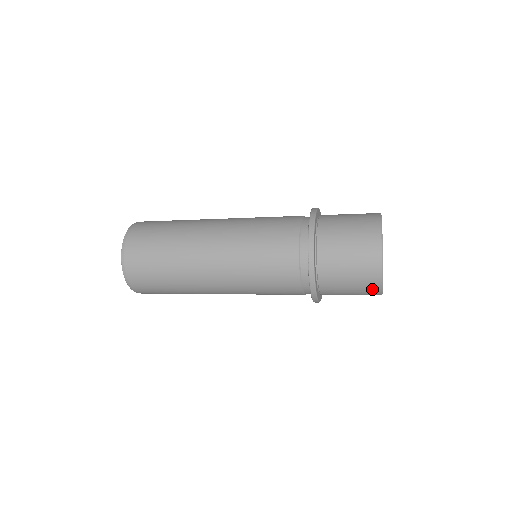
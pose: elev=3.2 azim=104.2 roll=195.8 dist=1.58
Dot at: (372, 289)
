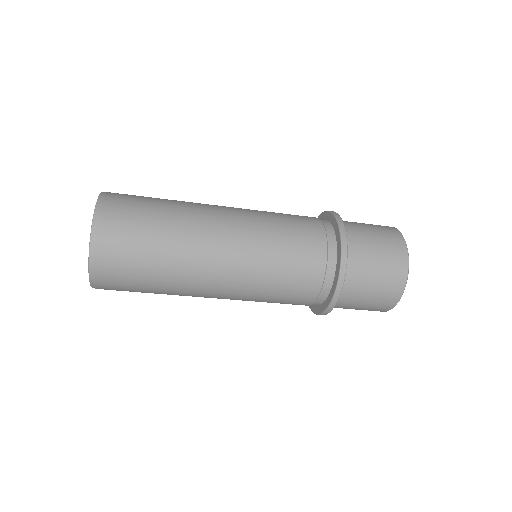
Dot at: (390, 300)
